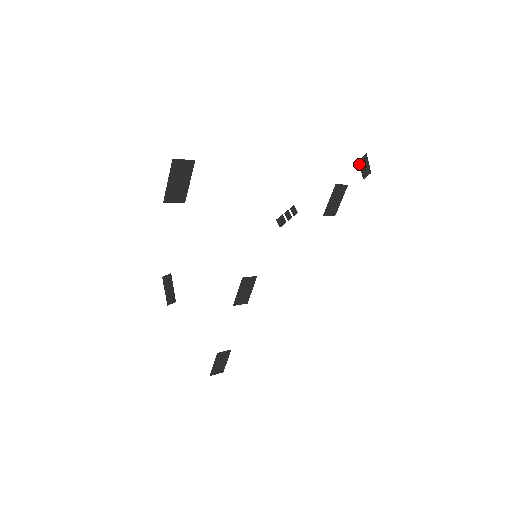
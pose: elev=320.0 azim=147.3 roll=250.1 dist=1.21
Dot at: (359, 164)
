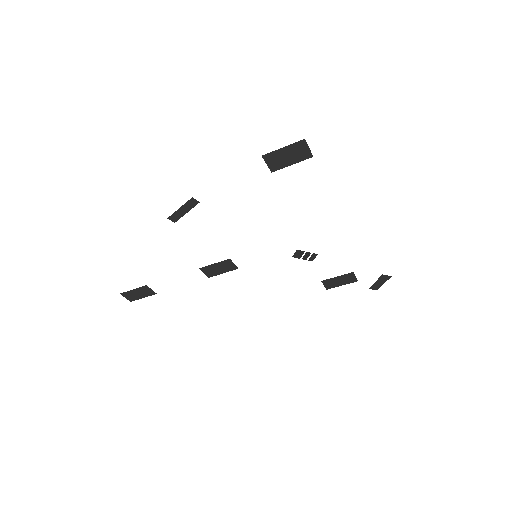
Dot at: (380, 277)
